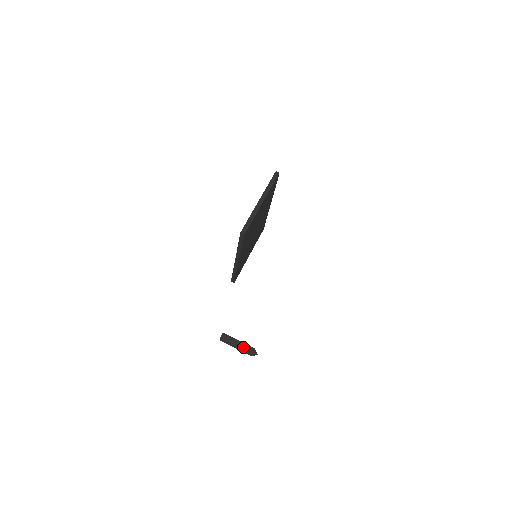
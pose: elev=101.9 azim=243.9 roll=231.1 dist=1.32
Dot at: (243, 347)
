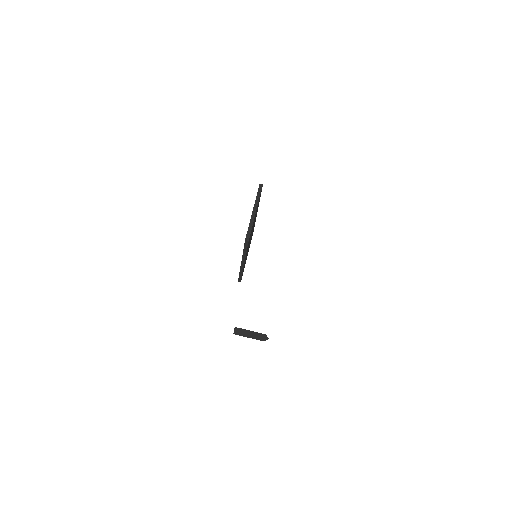
Dot at: (255, 335)
